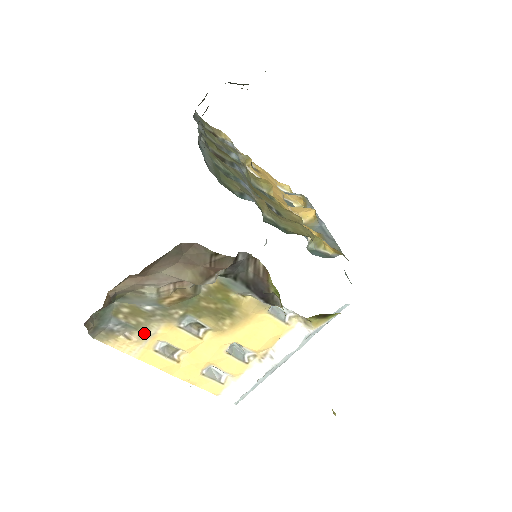
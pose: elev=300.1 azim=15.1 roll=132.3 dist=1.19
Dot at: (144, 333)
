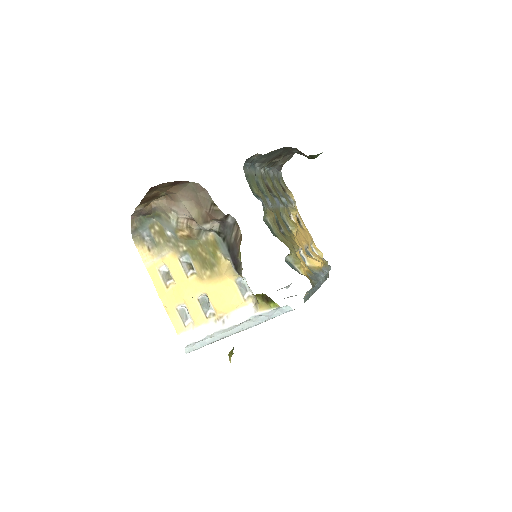
Dot at: (159, 252)
